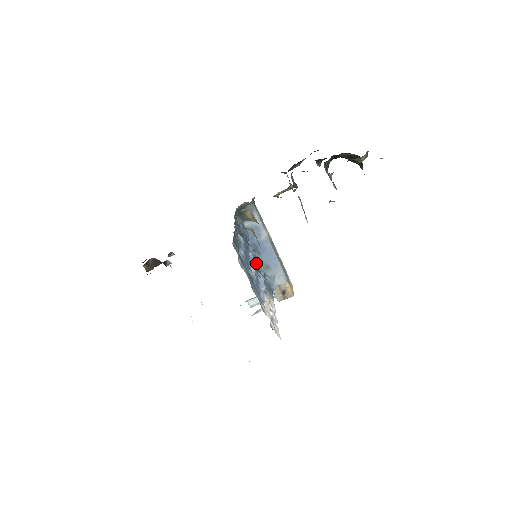
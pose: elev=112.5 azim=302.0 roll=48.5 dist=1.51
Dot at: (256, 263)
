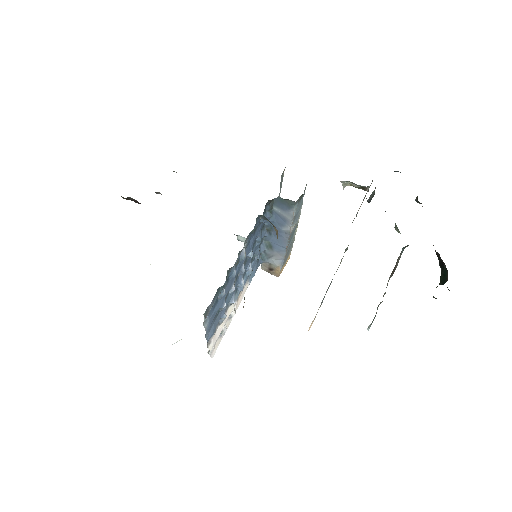
Dot at: (256, 250)
